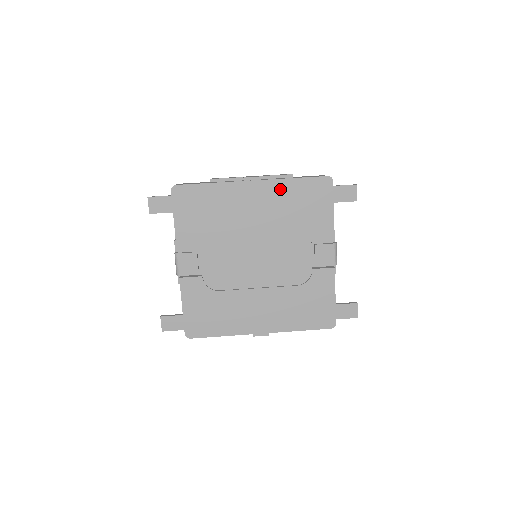
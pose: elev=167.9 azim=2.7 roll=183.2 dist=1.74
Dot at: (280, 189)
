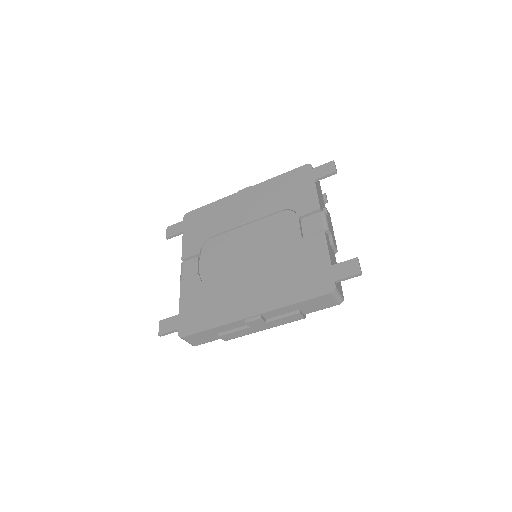
Dot at: (266, 187)
